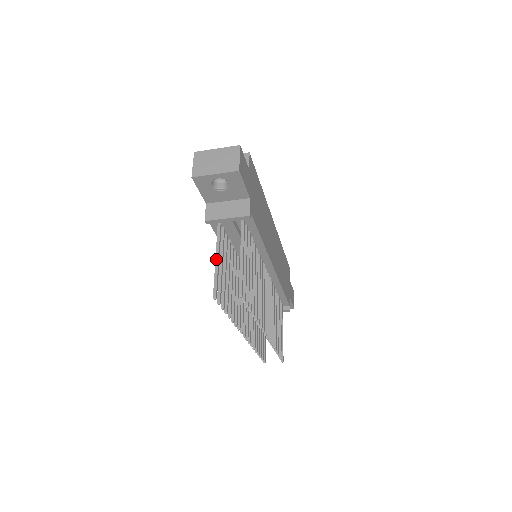
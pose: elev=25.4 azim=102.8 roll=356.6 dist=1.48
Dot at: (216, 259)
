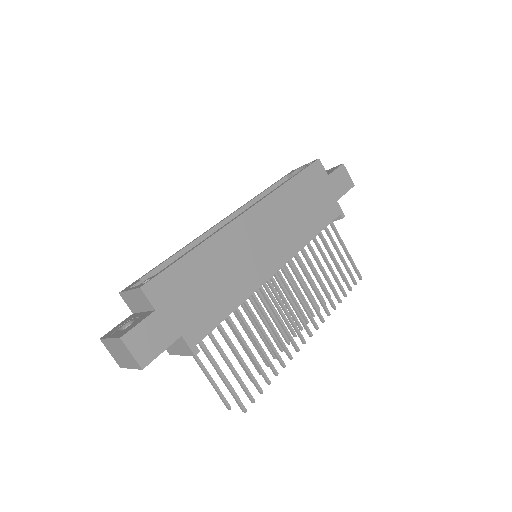
Dot at: occluded
